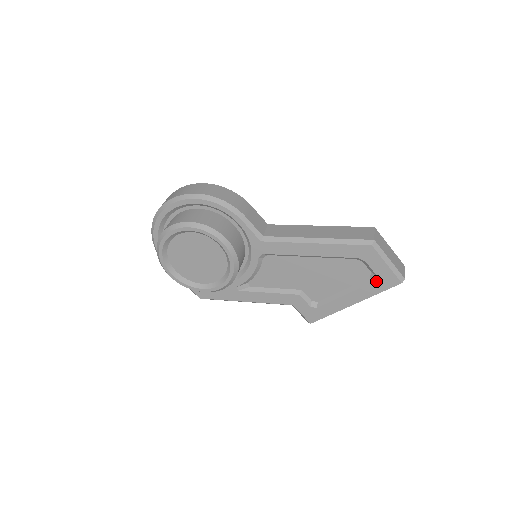
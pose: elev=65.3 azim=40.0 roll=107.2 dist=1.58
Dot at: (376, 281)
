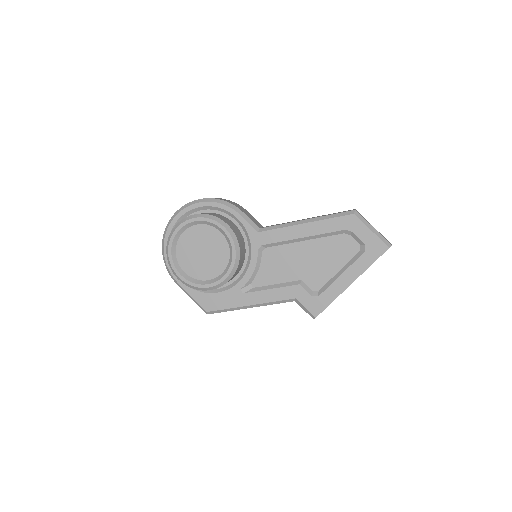
Dot at: (366, 251)
